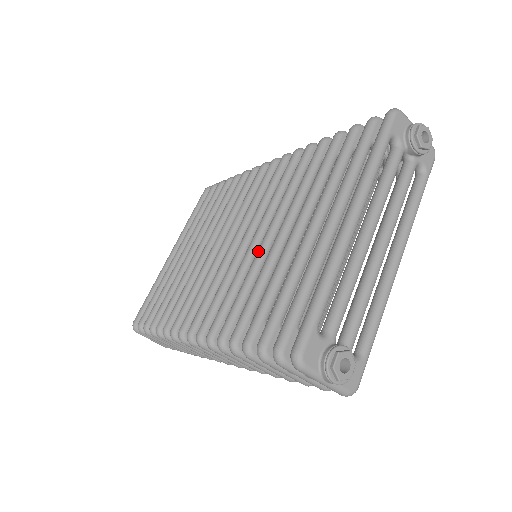
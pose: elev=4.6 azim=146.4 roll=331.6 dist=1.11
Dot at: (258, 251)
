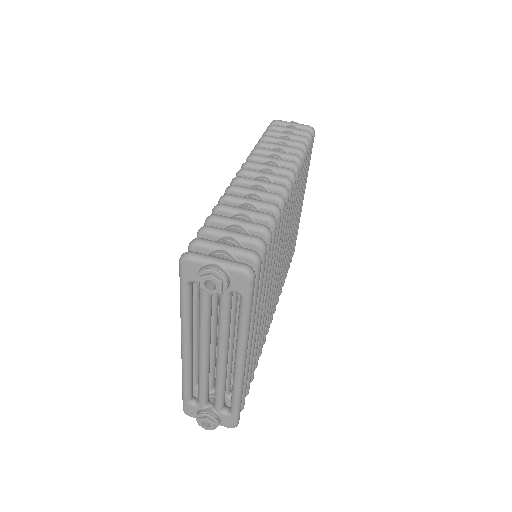
Dot at: occluded
